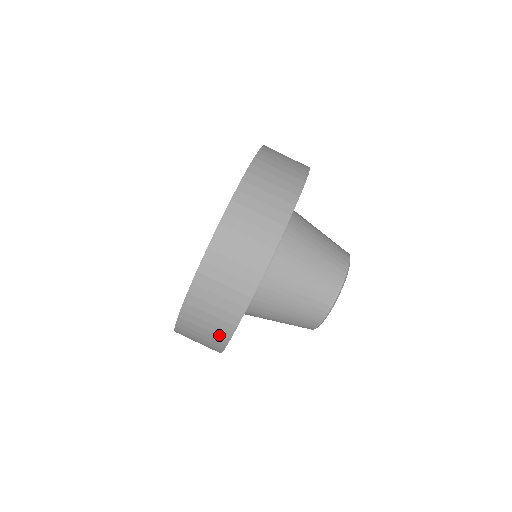
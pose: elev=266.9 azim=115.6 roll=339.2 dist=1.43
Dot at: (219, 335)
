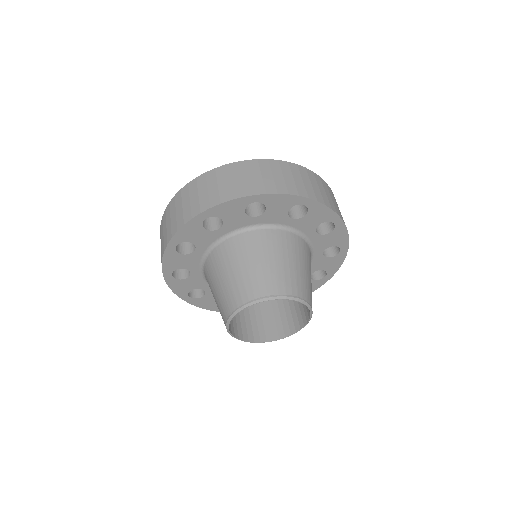
Dot at: (164, 243)
